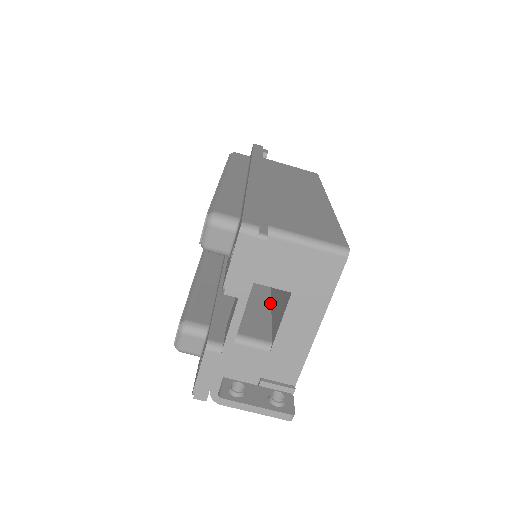
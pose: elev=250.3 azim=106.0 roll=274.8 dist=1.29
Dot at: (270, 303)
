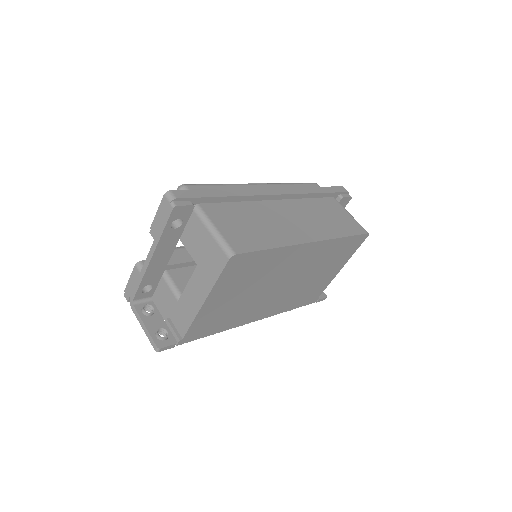
Dot at: occluded
